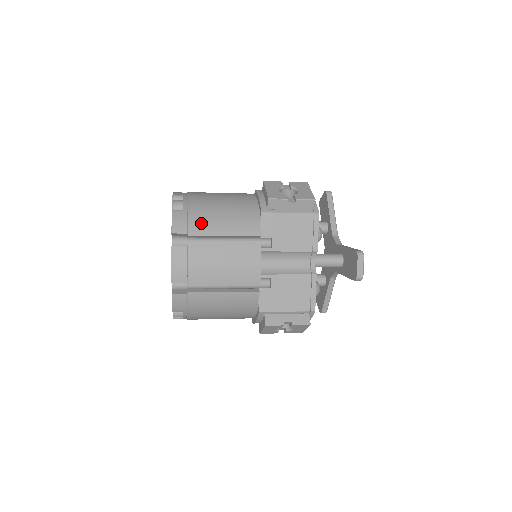
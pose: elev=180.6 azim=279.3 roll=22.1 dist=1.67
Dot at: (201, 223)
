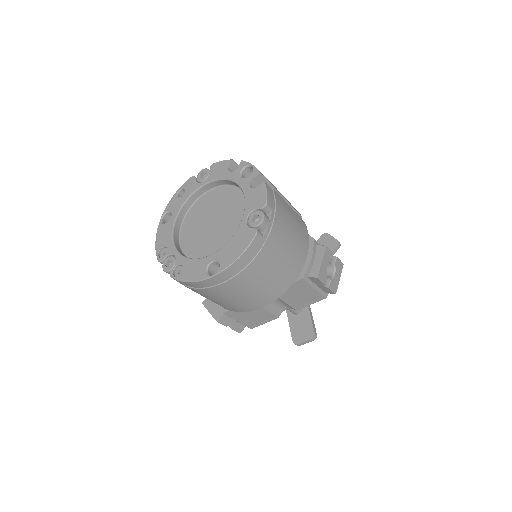
Dot at: occluded
